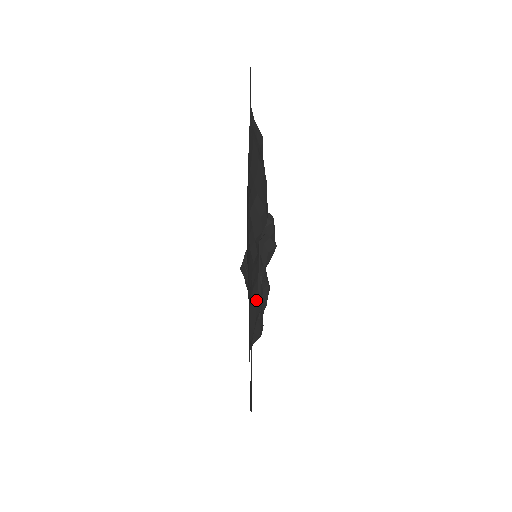
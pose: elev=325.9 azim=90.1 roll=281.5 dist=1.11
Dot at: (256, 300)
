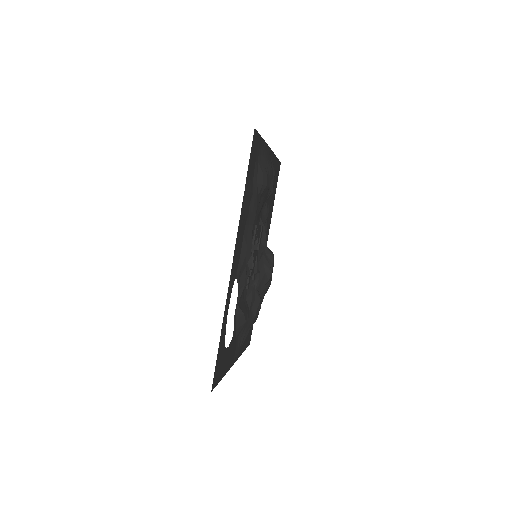
Dot at: (249, 241)
